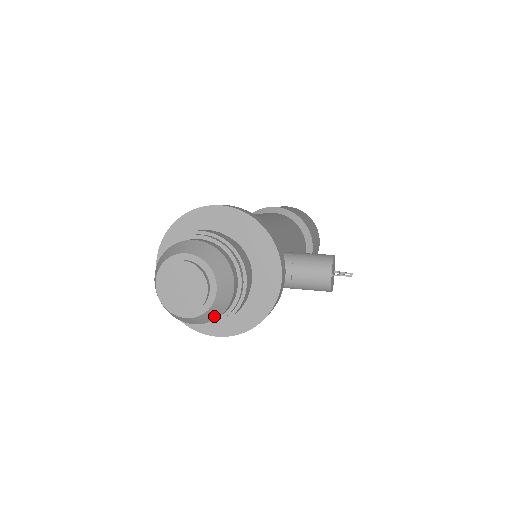
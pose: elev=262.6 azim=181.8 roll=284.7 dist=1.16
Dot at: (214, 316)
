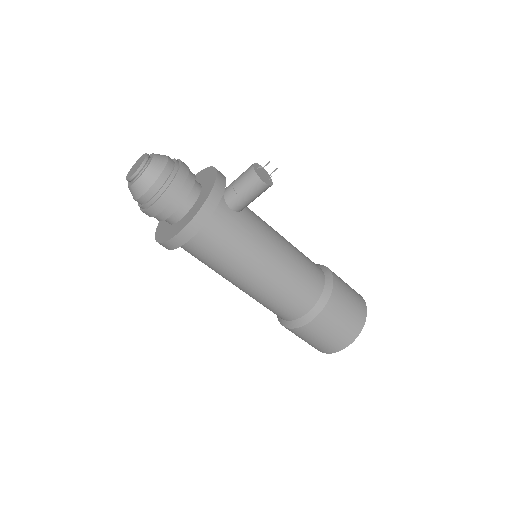
Dot at: (154, 176)
